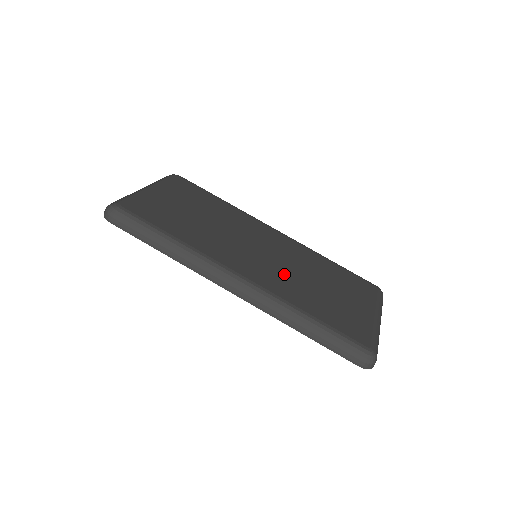
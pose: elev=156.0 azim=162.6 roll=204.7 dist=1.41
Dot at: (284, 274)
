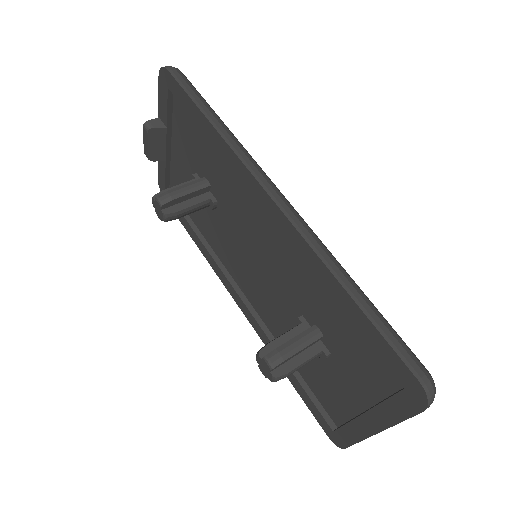
Dot at: occluded
